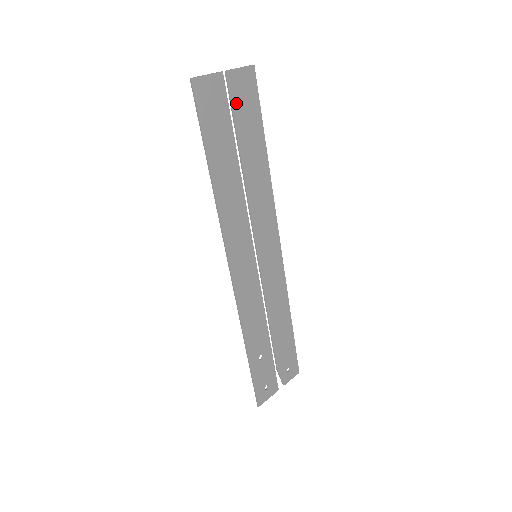
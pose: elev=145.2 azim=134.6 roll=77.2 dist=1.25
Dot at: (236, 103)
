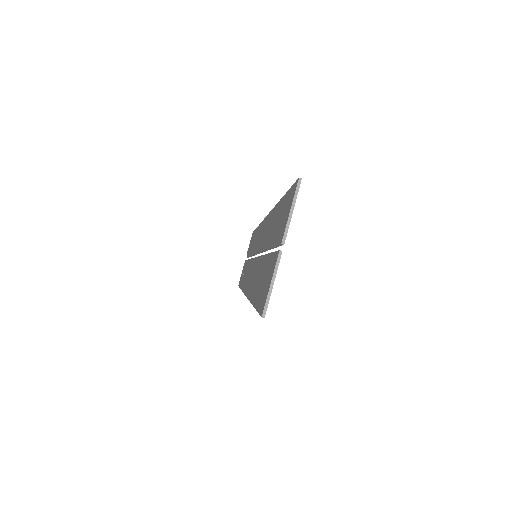
Dot at: occluded
